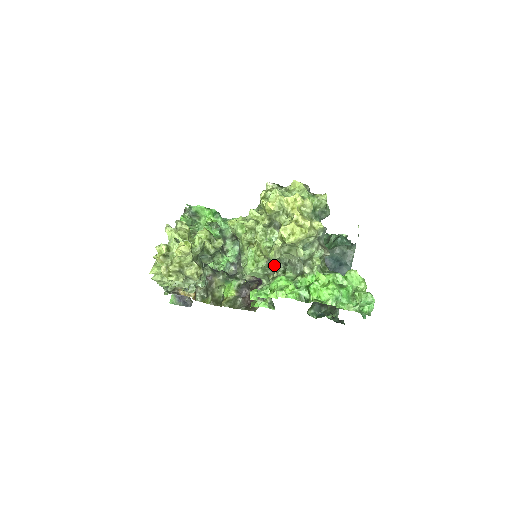
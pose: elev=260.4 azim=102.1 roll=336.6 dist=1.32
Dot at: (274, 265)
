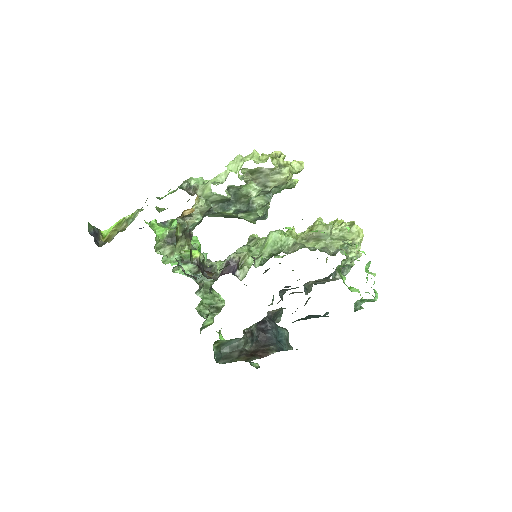
Dot at: (303, 245)
